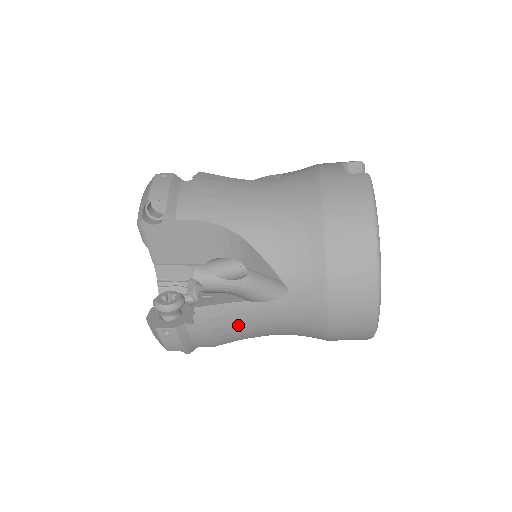
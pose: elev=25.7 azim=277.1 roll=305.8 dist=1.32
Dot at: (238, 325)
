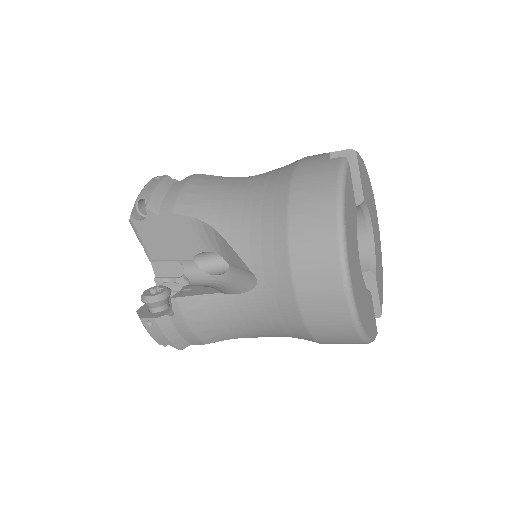
Dot at: (218, 320)
